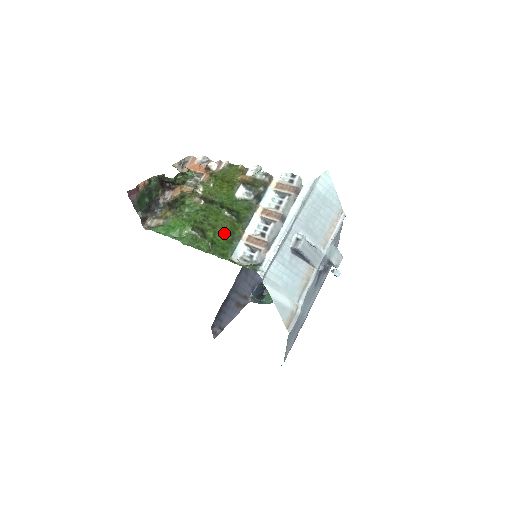
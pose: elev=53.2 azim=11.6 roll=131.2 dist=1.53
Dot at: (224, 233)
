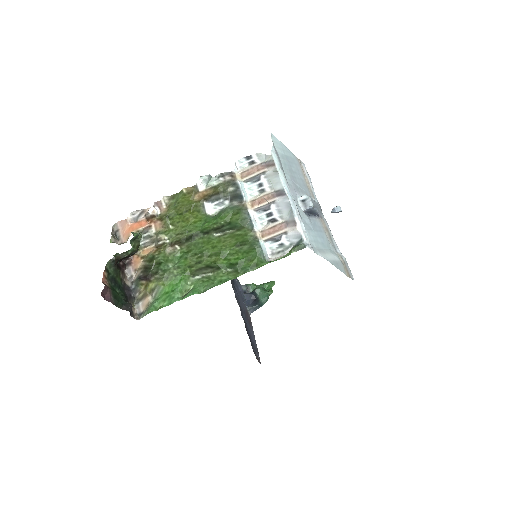
Dot at: (234, 249)
